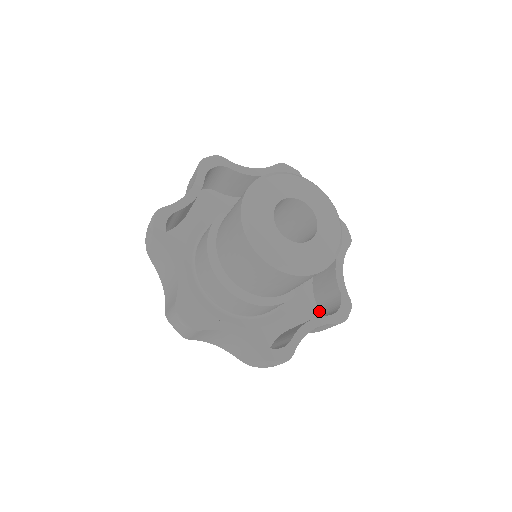
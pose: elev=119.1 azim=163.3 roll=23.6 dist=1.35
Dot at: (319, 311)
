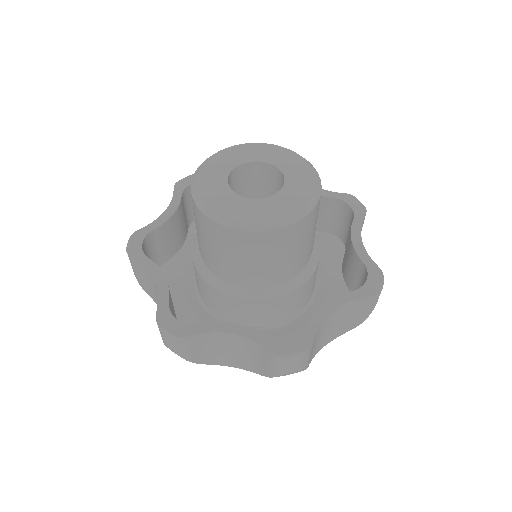
Dot at: occluded
